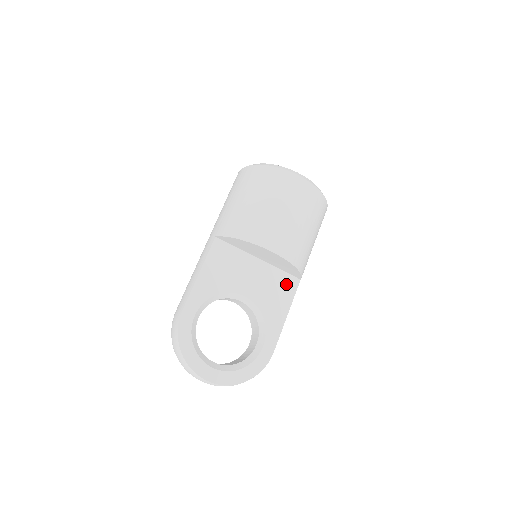
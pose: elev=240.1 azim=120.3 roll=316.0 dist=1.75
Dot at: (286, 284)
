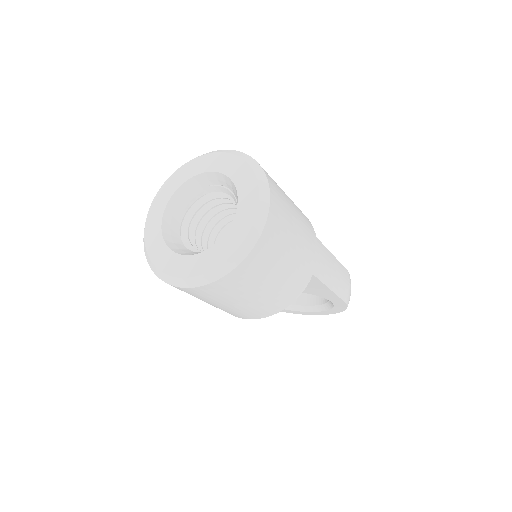
Dot at: occluded
